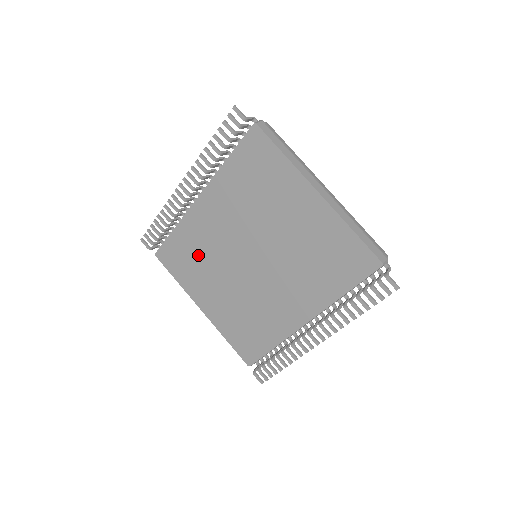
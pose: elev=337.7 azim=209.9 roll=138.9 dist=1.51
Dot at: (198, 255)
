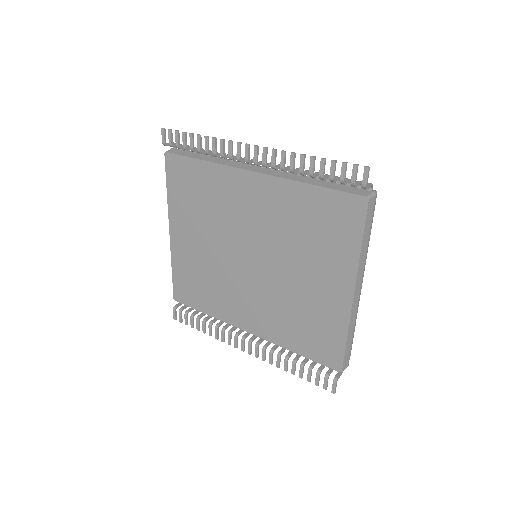
Dot at: (207, 202)
